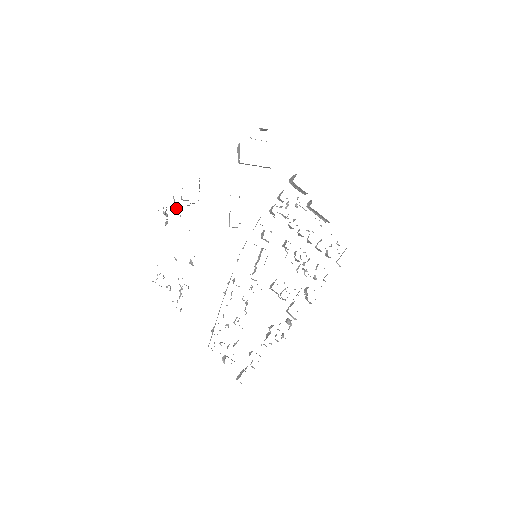
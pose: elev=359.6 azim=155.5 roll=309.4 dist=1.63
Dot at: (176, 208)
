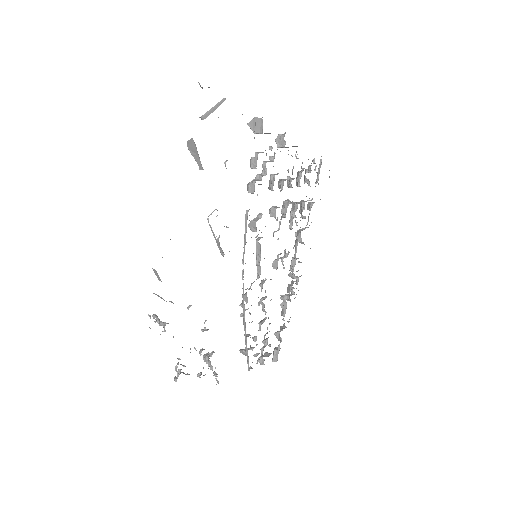
Dot at: occluded
